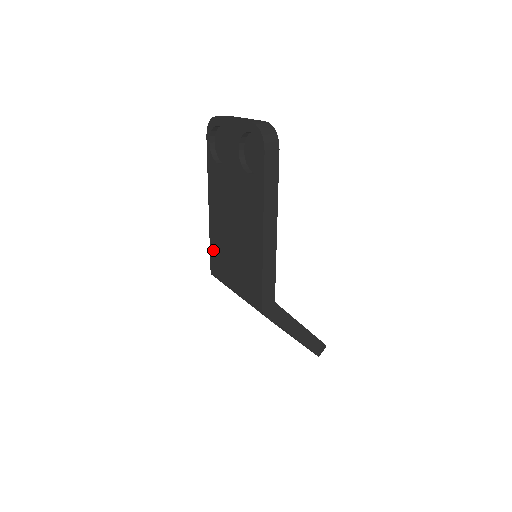
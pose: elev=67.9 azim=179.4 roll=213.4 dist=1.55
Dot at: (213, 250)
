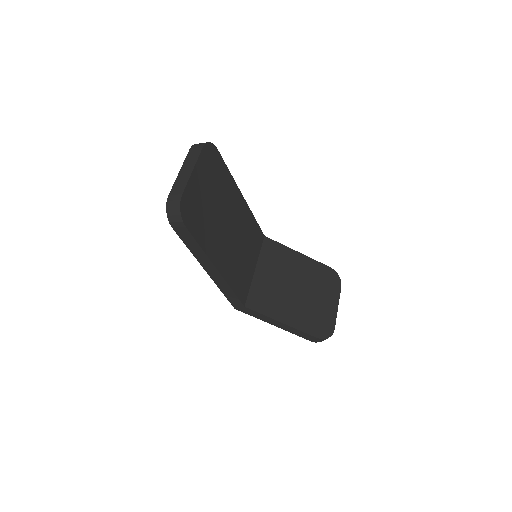
Dot at: occluded
